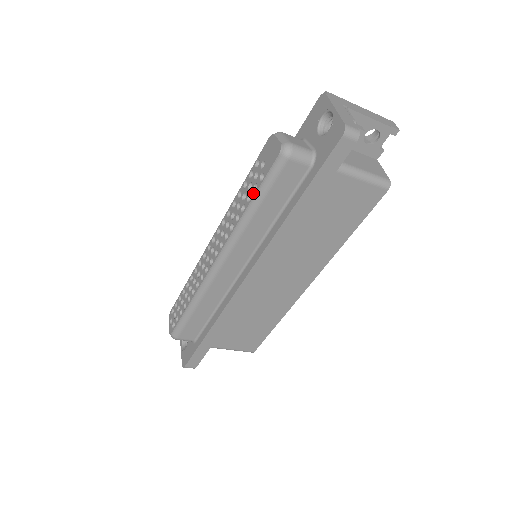
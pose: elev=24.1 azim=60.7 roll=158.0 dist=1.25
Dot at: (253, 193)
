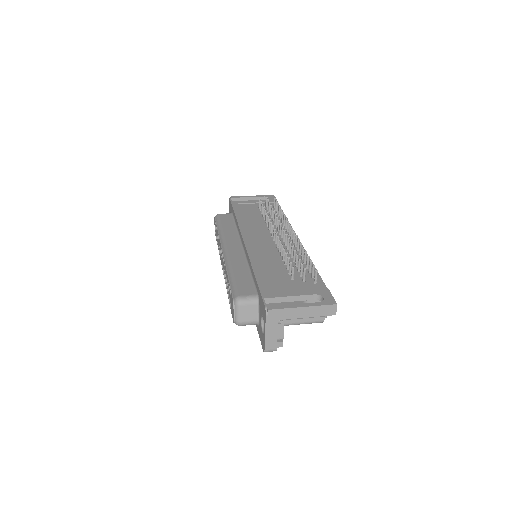
Dot at: (229, 299)
